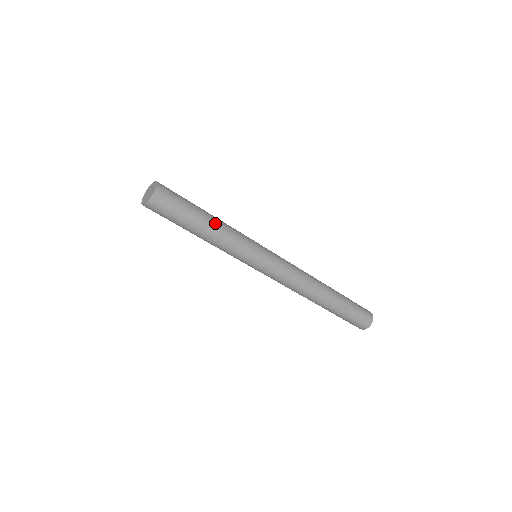
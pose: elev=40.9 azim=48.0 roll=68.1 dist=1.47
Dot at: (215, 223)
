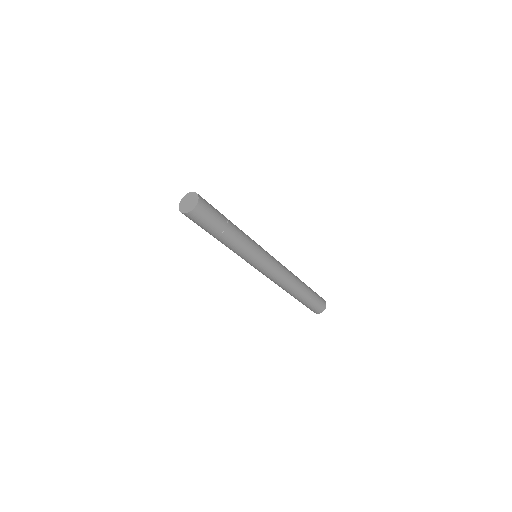
Dot at: (235, 233)
